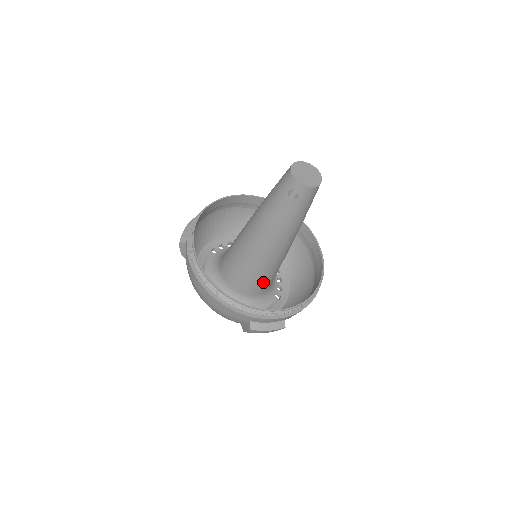
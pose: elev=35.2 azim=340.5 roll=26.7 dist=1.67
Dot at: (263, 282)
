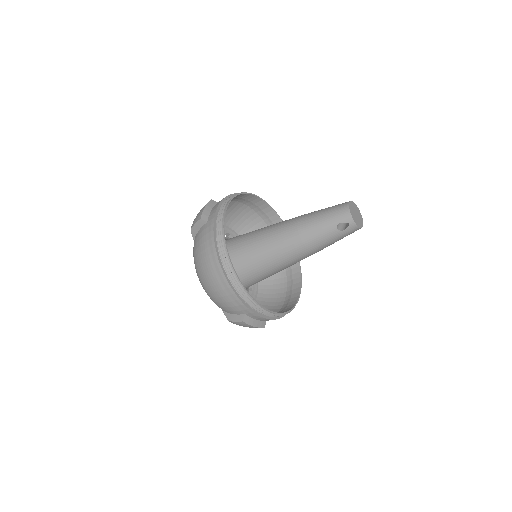
Dot at: (256, 281)
